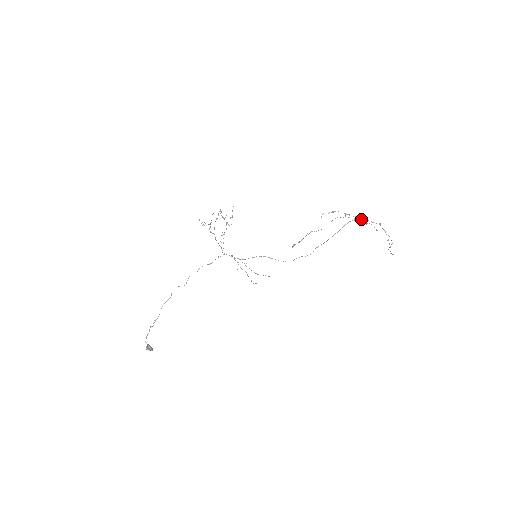
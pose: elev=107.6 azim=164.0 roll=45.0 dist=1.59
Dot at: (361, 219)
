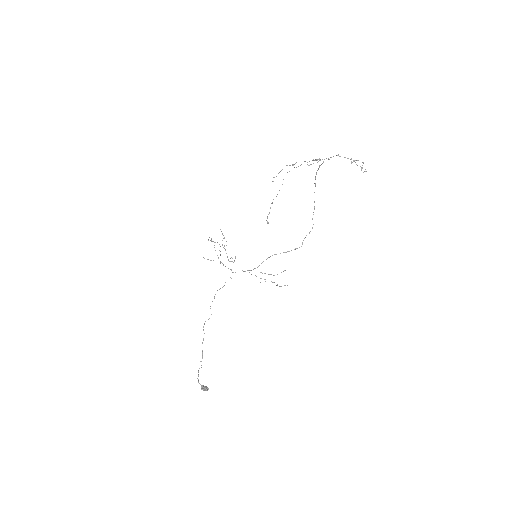
Dot at: occluded
